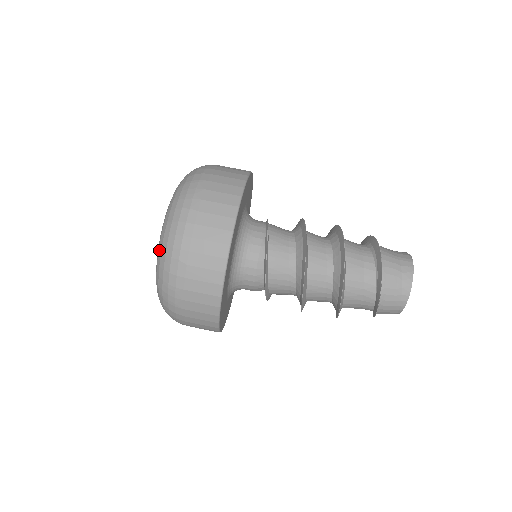
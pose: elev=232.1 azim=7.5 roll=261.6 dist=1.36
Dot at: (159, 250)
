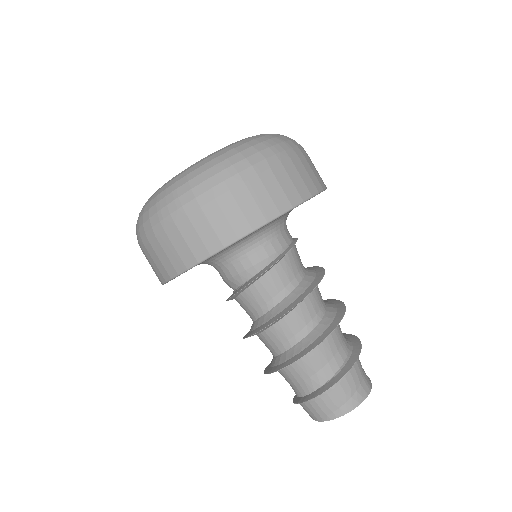
Dot at: (201, 162)
